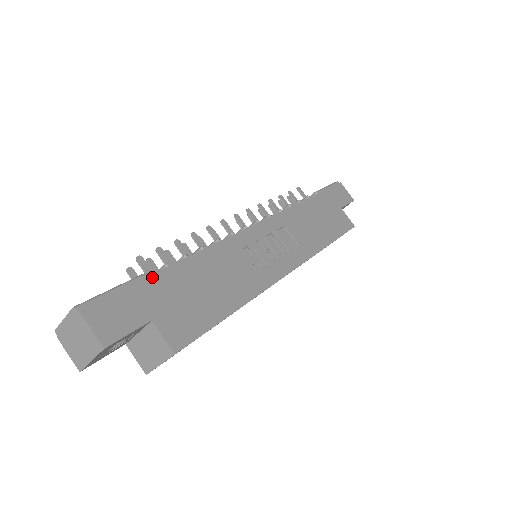
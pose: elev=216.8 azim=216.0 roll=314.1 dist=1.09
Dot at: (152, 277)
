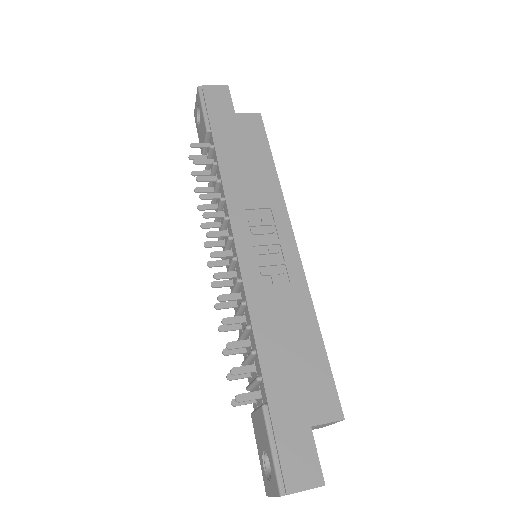
Dot at: (270, 404)
